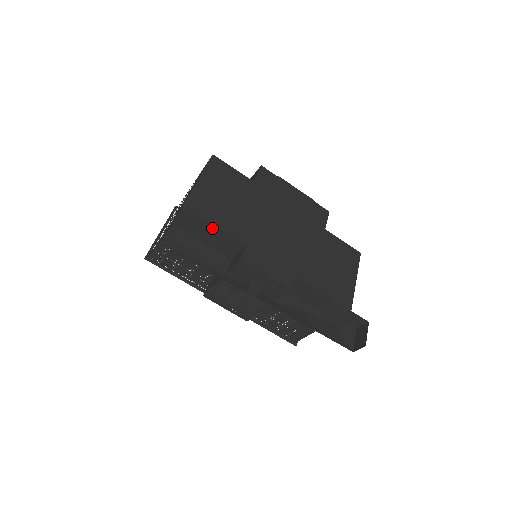
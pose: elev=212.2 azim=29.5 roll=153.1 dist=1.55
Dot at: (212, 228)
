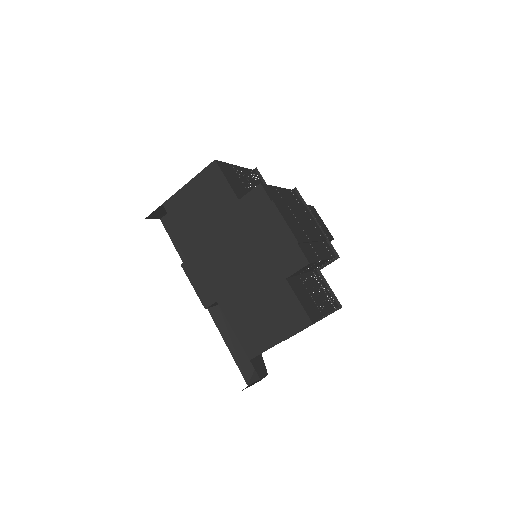
Dot at: (179, 229)
